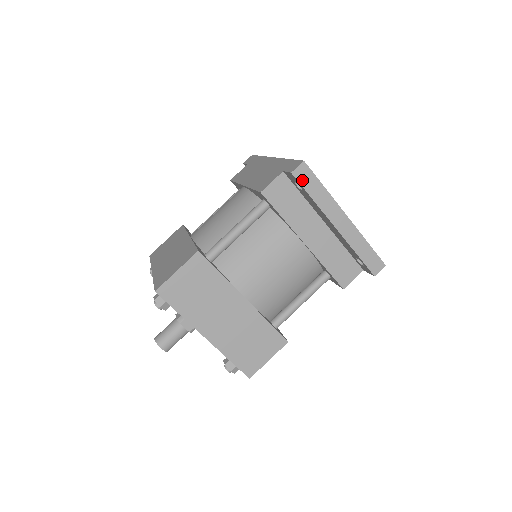
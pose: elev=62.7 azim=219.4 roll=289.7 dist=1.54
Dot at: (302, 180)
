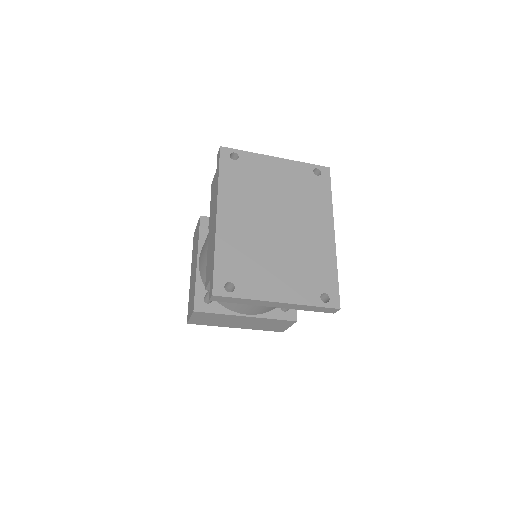
Dot at: (221, 300)
